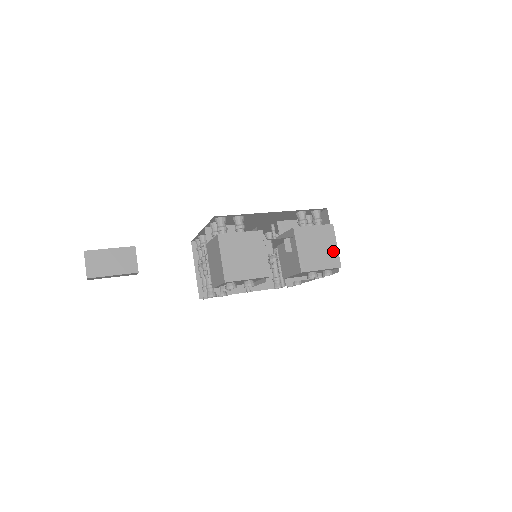
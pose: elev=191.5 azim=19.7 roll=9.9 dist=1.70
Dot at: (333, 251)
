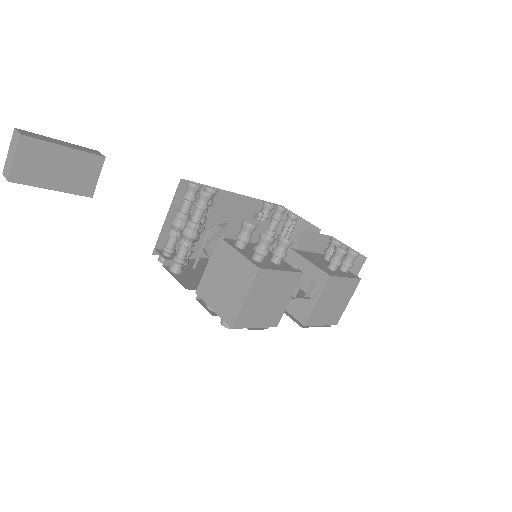
Dot at: (342, 307)
